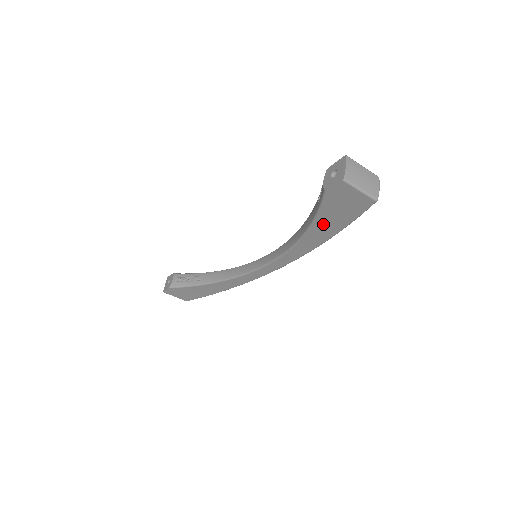
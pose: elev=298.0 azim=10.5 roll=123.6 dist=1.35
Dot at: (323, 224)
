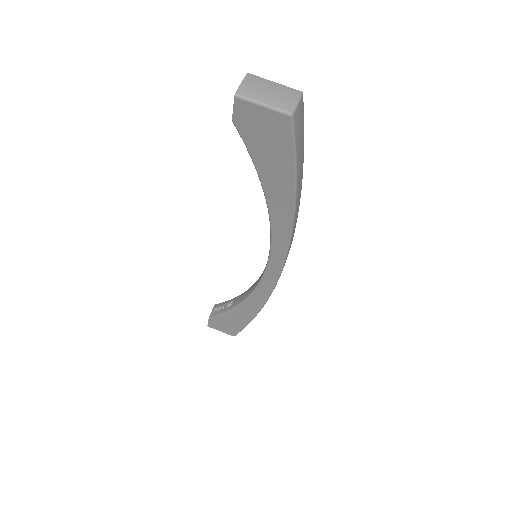
Dot at: (271, 179)
